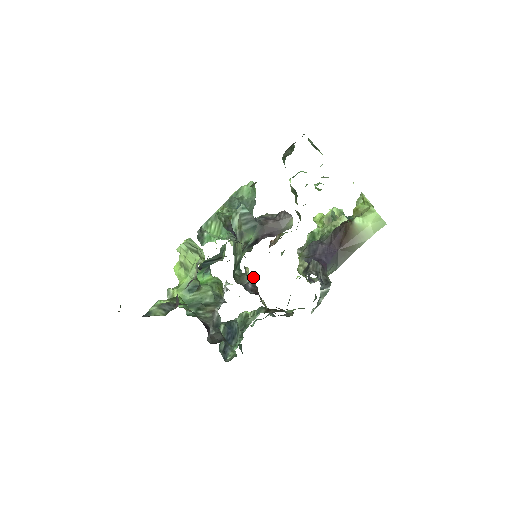
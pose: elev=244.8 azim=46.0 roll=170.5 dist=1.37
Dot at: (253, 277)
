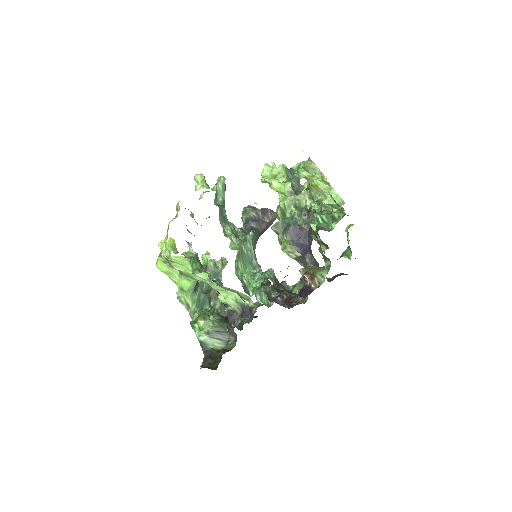
Dot at: (272, 285)
